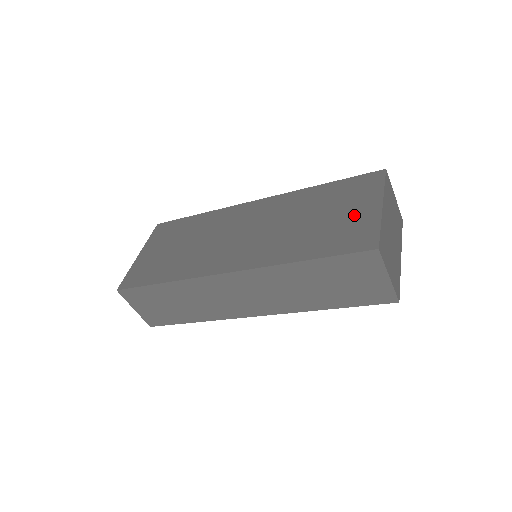
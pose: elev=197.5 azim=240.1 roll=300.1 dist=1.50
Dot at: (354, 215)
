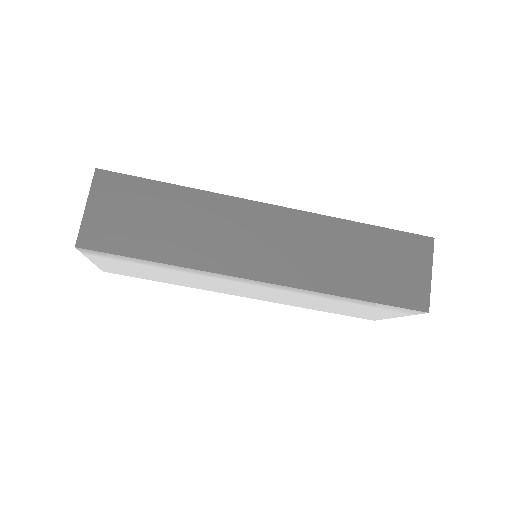
Dot at: occluded
